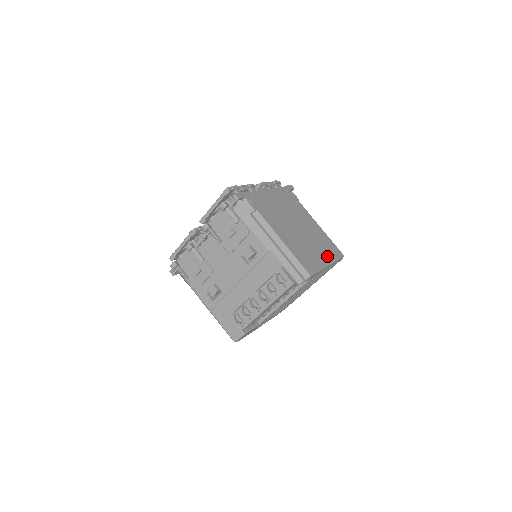
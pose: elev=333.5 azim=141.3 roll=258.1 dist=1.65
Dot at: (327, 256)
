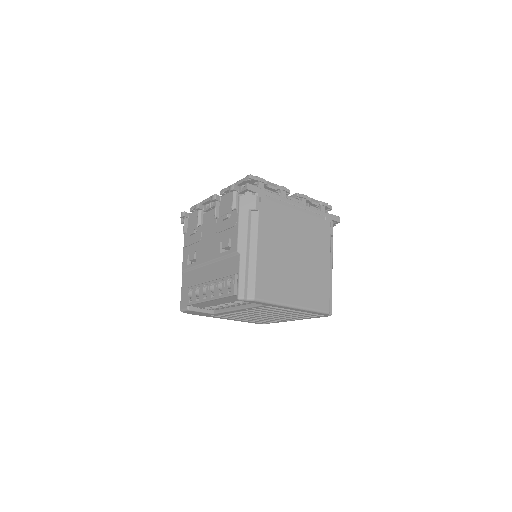
Dot at: (303, 299)
